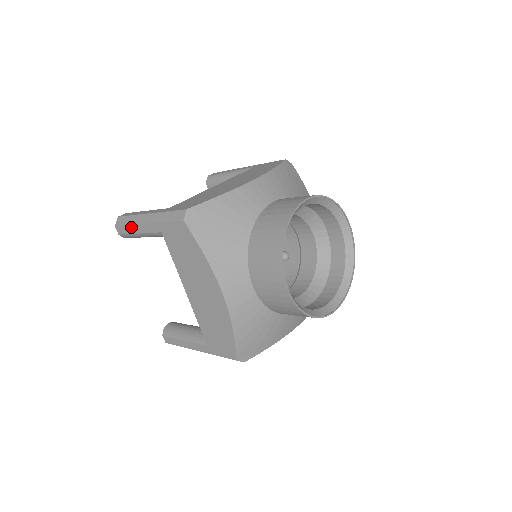
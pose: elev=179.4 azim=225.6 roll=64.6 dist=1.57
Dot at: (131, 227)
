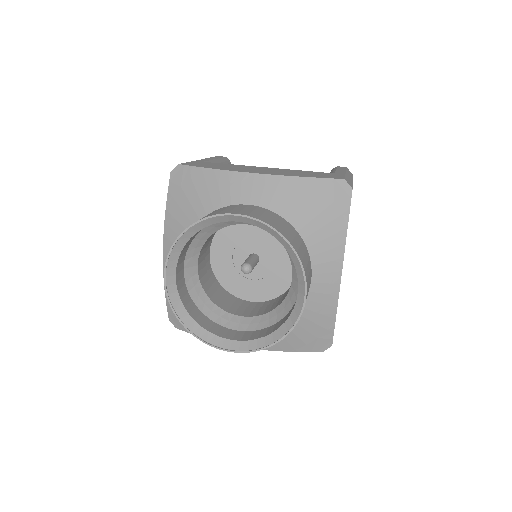
Dot at: occluded
